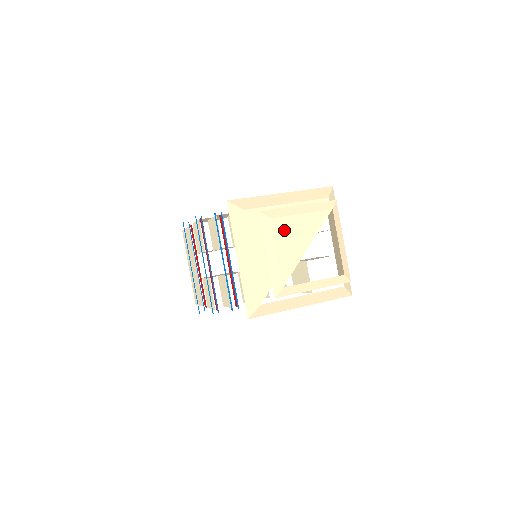
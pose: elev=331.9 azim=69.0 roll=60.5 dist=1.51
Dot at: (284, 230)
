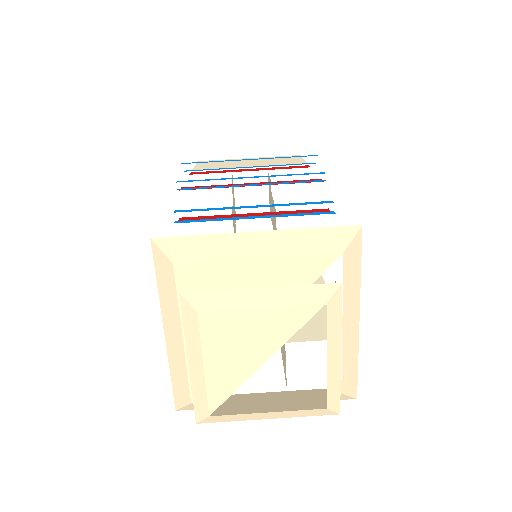
Dot at: (221, 332)
